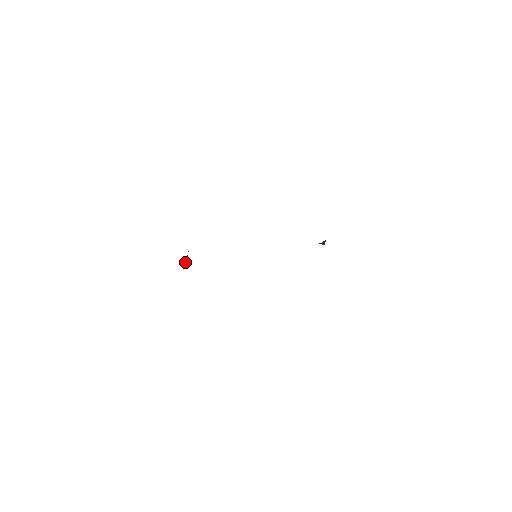
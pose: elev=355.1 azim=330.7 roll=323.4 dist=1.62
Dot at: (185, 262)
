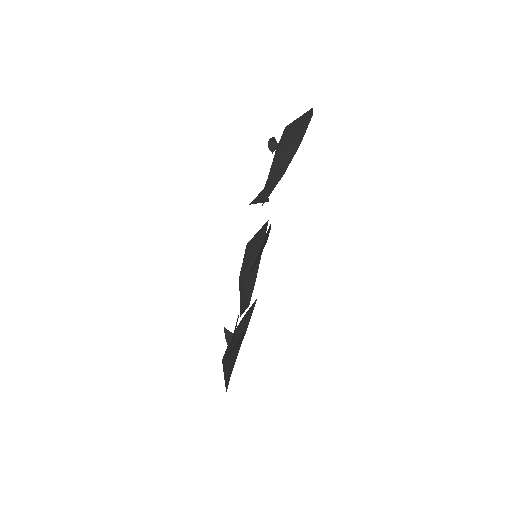
Dot at: (232, 334)
